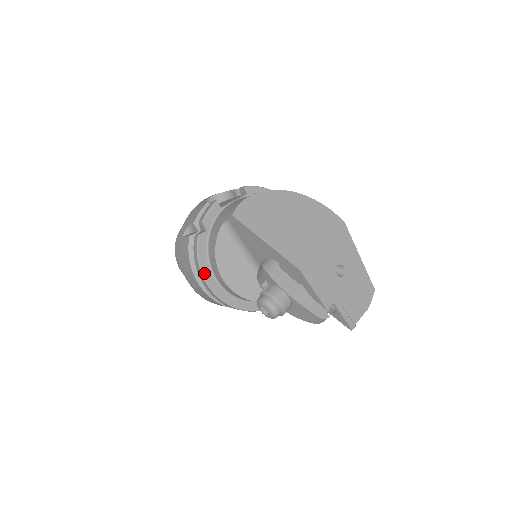
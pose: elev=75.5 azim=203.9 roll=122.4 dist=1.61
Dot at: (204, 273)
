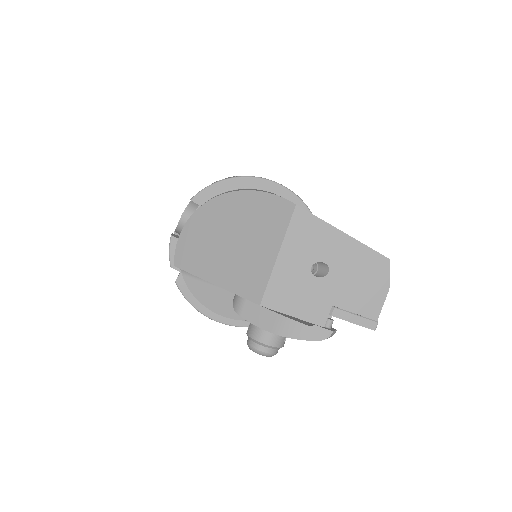
Dot at: (205, 313)
